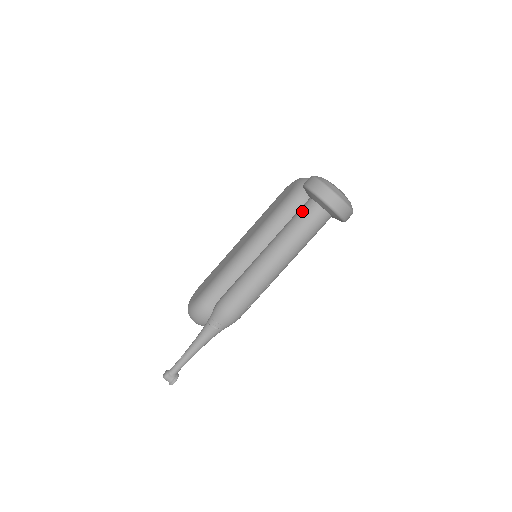
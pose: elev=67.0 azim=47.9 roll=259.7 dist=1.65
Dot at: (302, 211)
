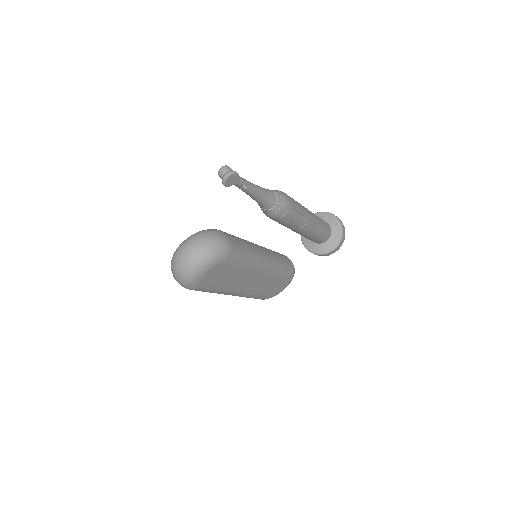
Dot at: occluded
